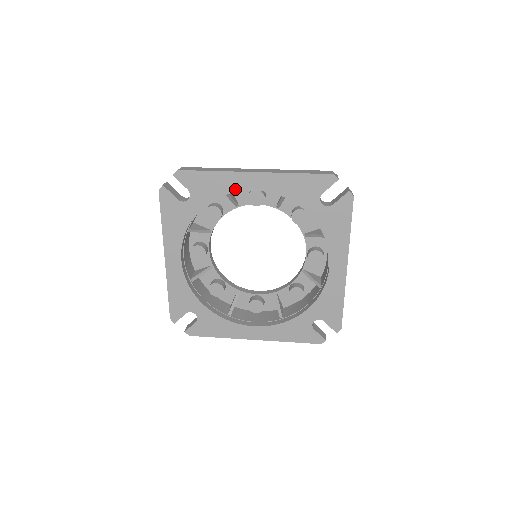
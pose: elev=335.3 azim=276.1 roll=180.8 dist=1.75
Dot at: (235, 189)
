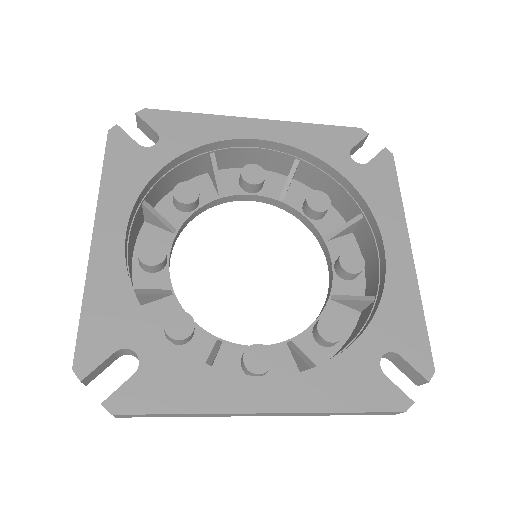
Dot at: (229, 136)
